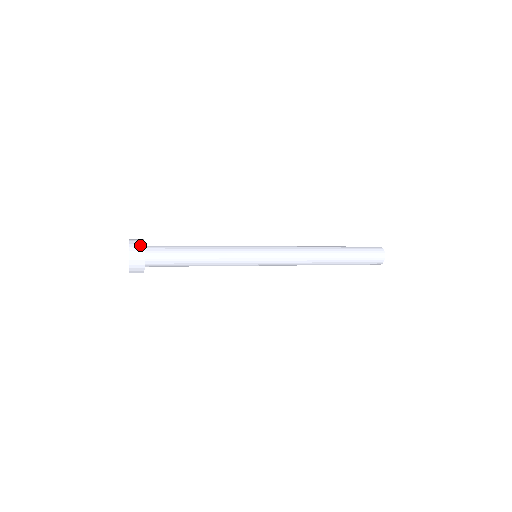
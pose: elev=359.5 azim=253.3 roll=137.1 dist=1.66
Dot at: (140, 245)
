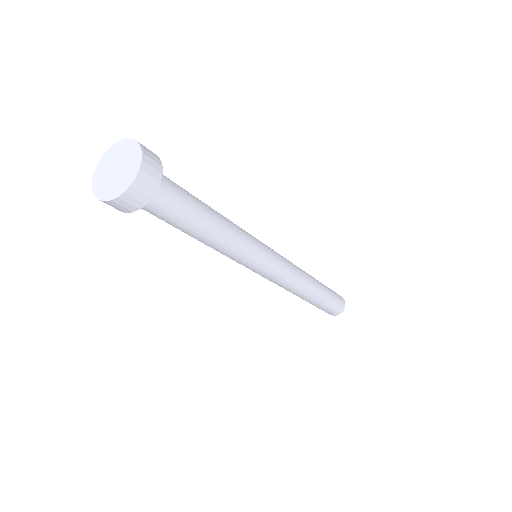
Dot at: (157, 166)
